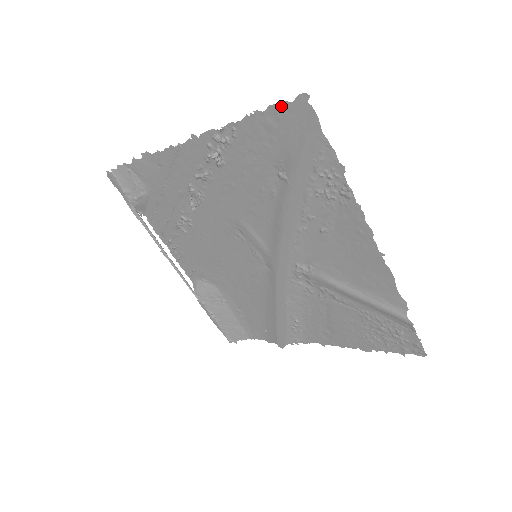
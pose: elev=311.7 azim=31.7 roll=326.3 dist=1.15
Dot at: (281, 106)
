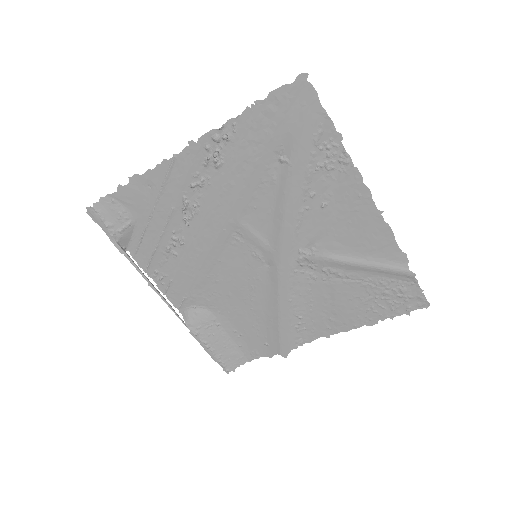
Dot at: (282, 90)
